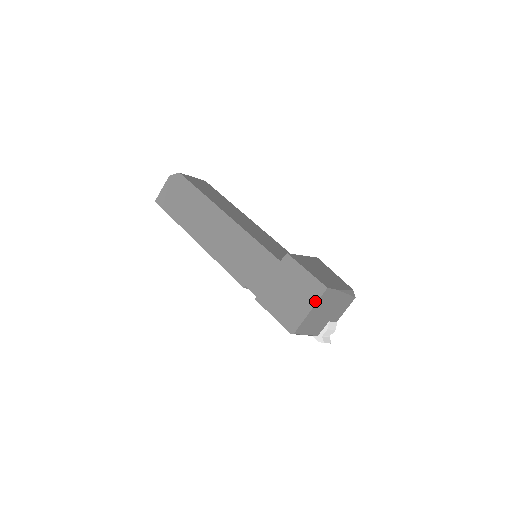
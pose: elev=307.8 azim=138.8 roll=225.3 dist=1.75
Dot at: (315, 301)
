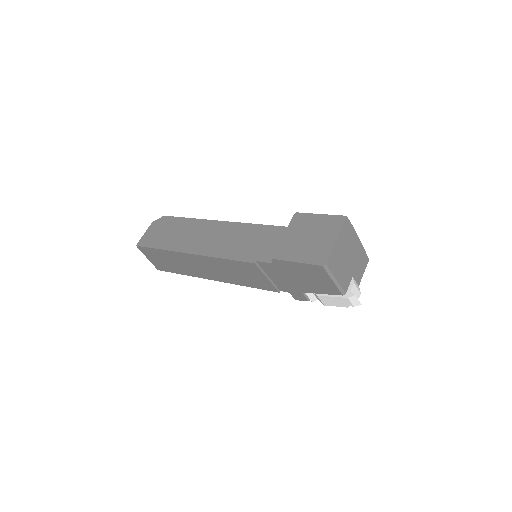
Dot at: (338, 230)
